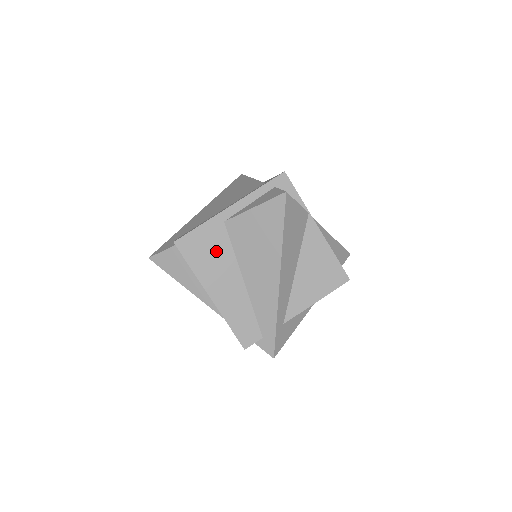
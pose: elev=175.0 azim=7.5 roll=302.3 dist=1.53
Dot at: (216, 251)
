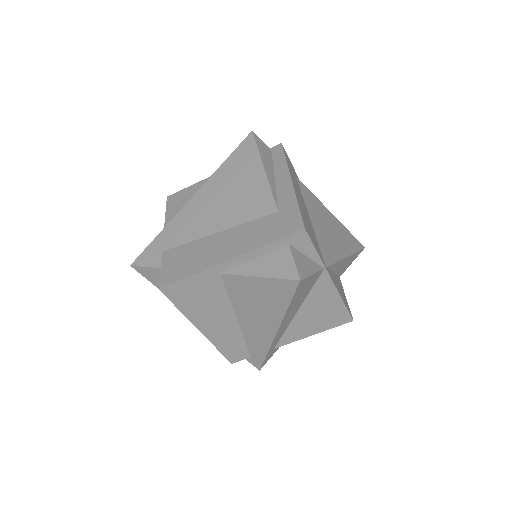
Dot at: (209, 297)
